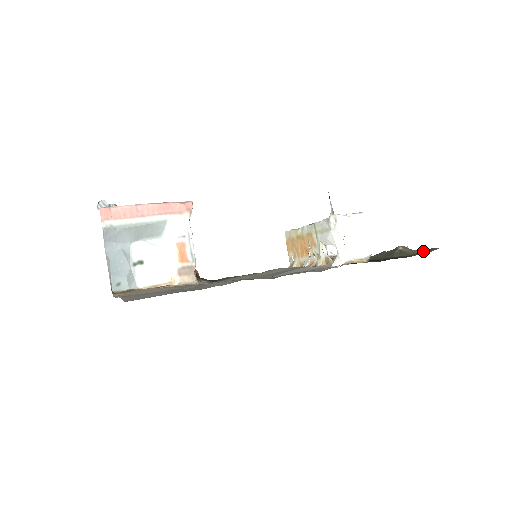
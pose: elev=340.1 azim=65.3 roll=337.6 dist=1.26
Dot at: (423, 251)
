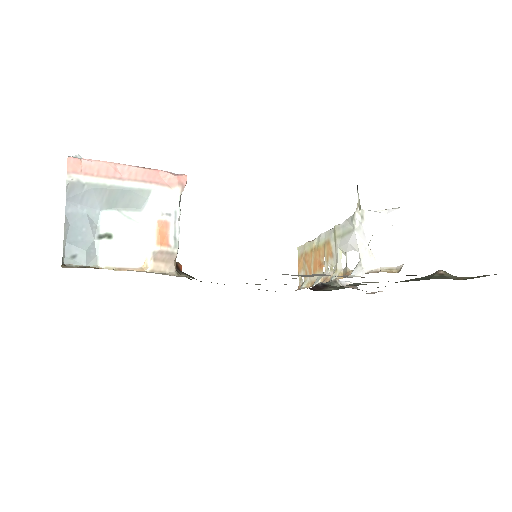
Dot at: (471, 277)
